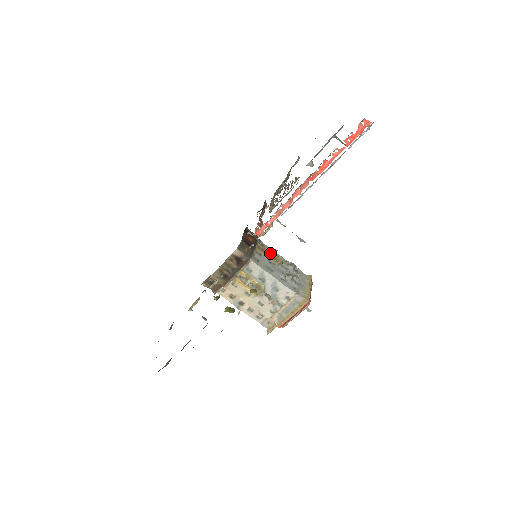
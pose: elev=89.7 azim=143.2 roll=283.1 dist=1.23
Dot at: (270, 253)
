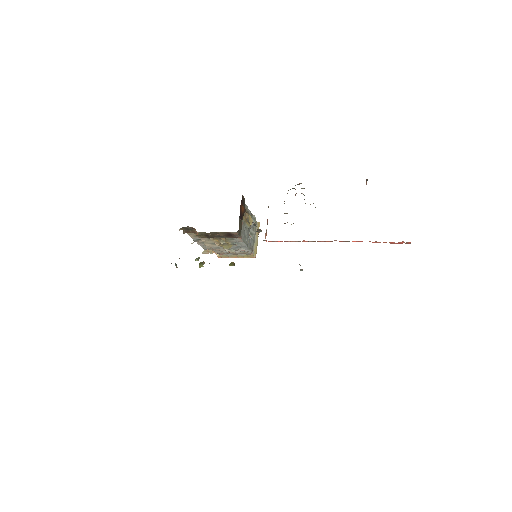
Dot at: occluded
